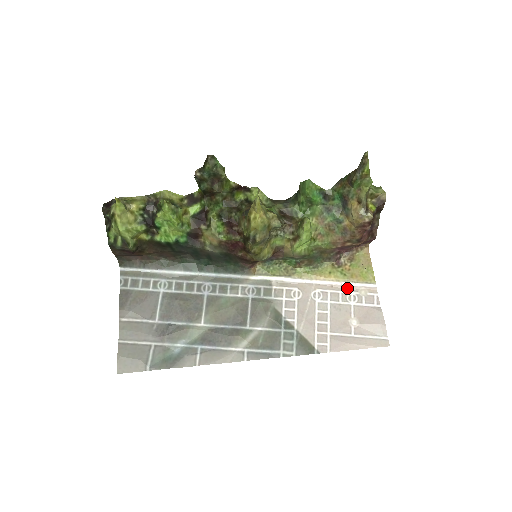
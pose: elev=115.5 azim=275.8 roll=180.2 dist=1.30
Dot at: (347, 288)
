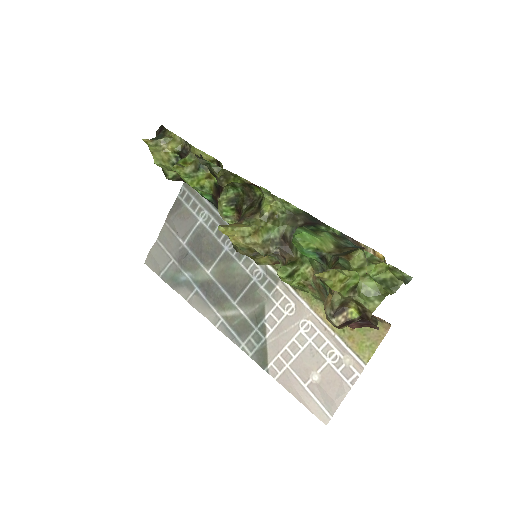
Dot at: (337, 343)
